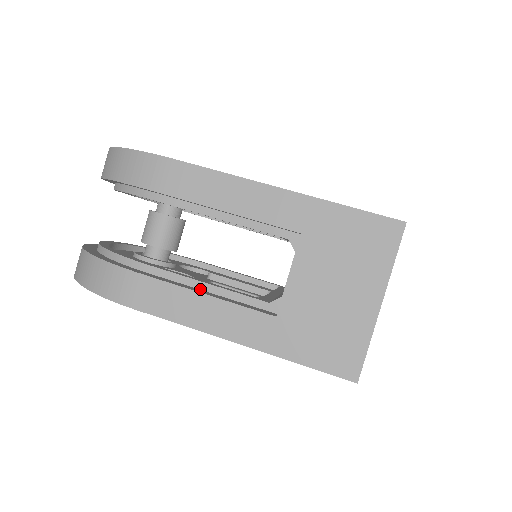
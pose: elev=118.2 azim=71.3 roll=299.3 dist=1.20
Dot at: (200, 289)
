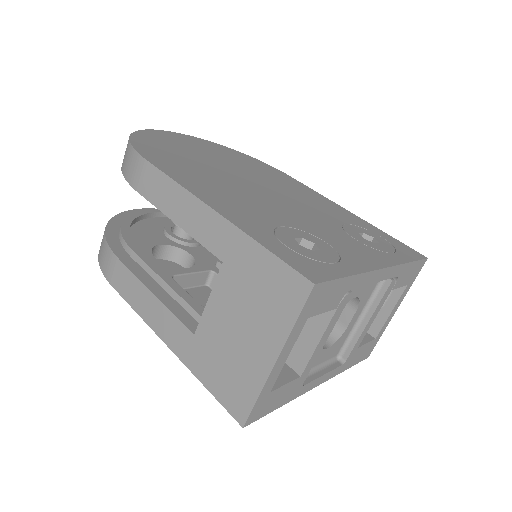
Dot at: (159, 284)
